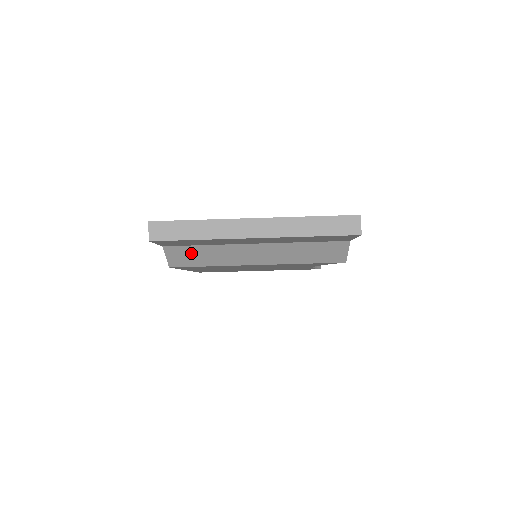
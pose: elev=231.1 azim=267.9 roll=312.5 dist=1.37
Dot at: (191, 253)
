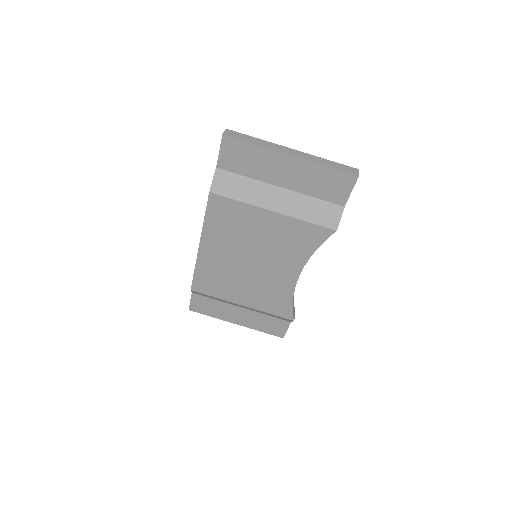
Dot at: (232, 182)
